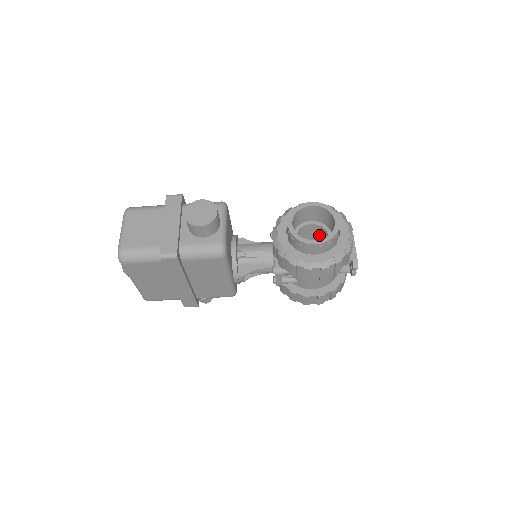
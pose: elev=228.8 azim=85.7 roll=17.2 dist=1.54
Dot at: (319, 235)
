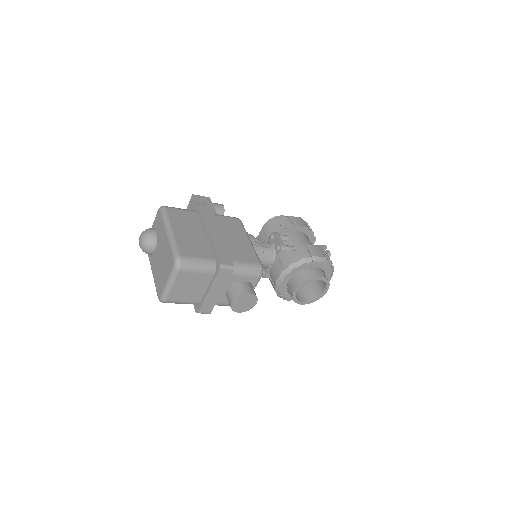
Dot at: occluded
